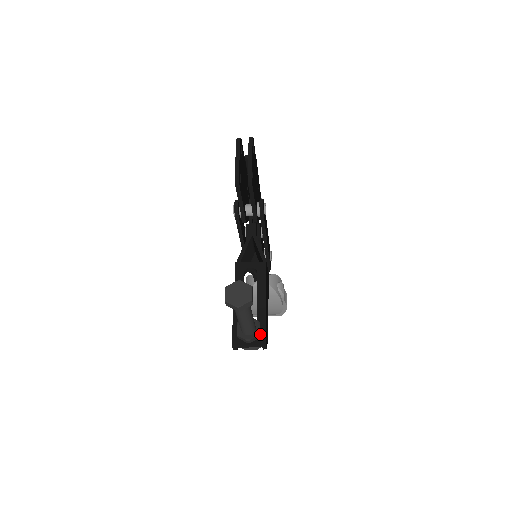
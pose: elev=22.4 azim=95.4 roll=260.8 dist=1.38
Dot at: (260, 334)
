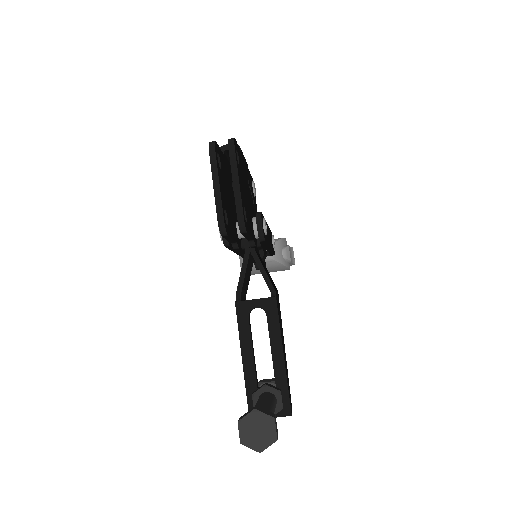
Dot at: (283, 404)
